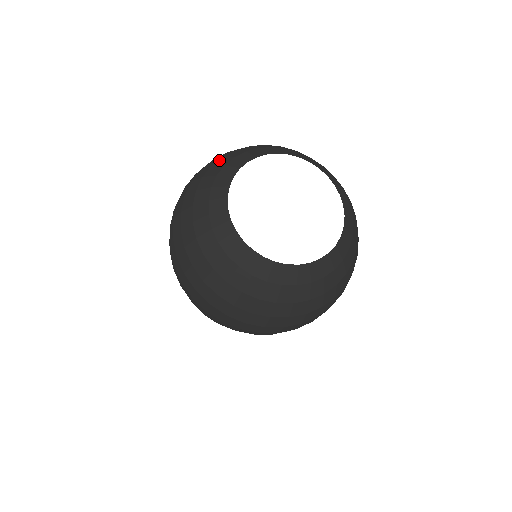
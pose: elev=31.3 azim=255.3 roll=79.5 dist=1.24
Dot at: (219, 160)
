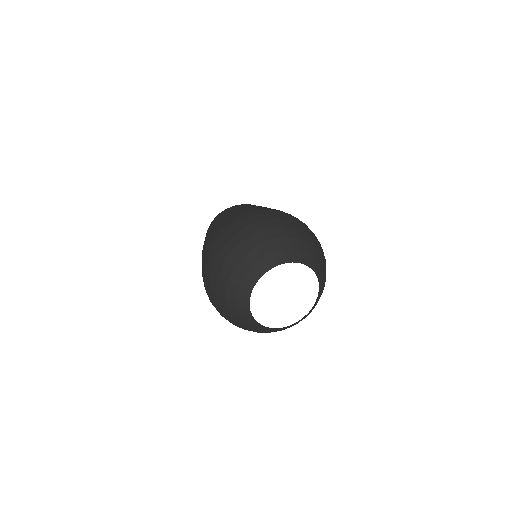
Dot at: (254, 250)
